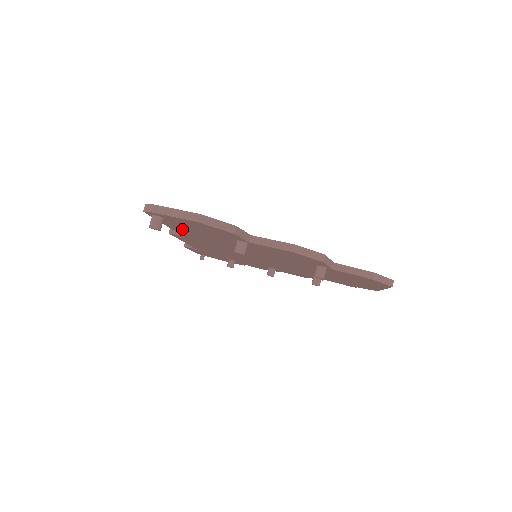
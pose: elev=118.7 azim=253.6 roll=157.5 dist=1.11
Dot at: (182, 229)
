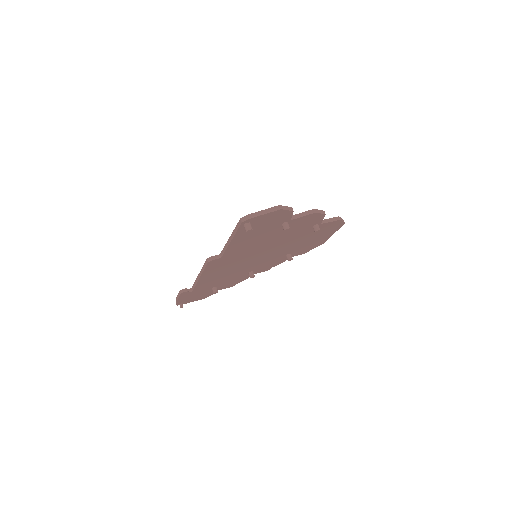
Dot at: (242, 238)
